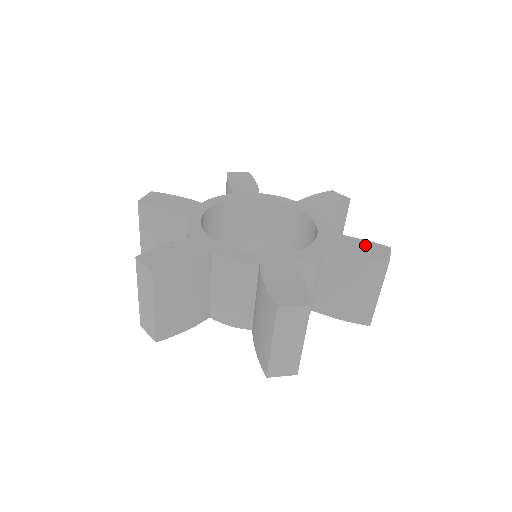
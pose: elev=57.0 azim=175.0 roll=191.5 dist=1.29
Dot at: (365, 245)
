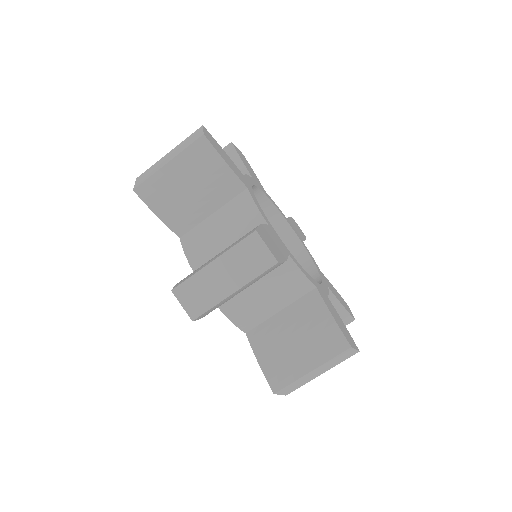
Dot at: (339, 295)
